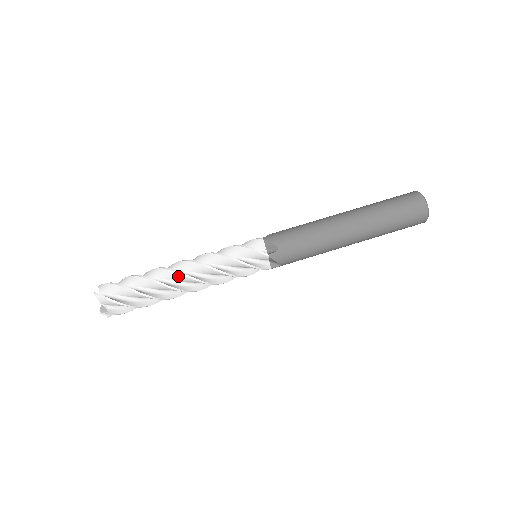
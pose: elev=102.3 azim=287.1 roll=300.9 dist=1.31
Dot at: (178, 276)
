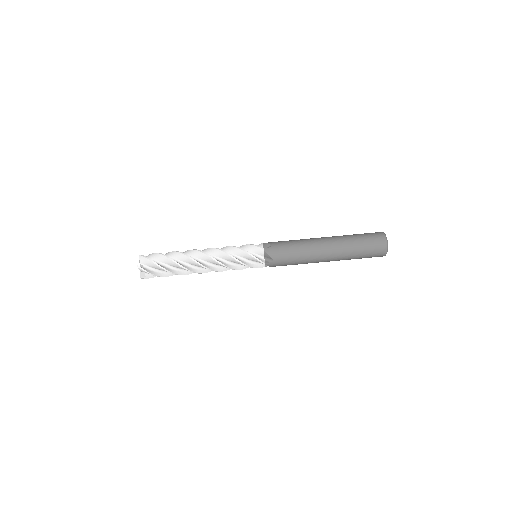
Dot at: (197, 253)
